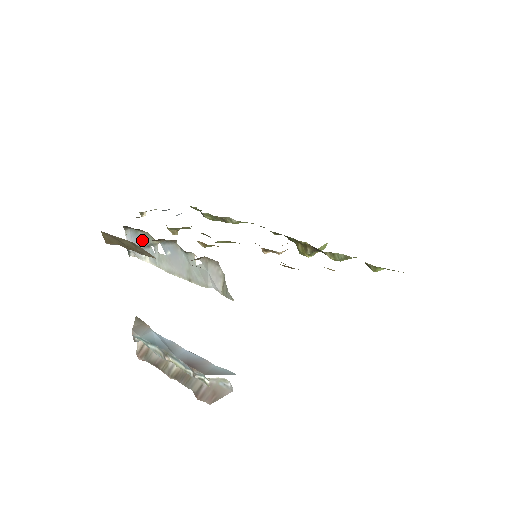
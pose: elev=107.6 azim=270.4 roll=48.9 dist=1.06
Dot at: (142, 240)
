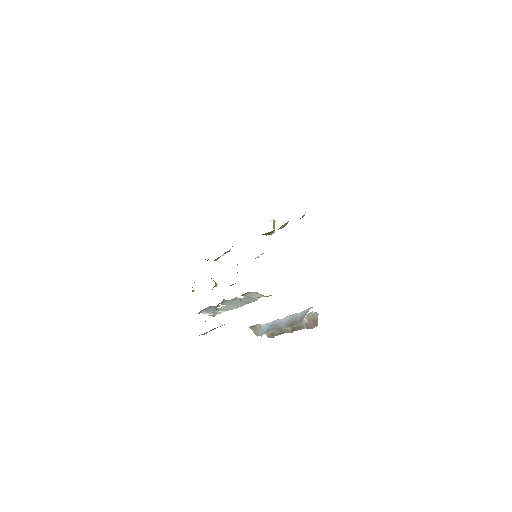
Dot at: (211, 309)
